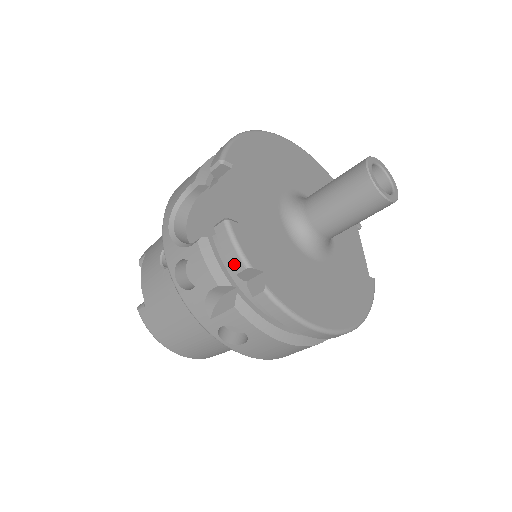
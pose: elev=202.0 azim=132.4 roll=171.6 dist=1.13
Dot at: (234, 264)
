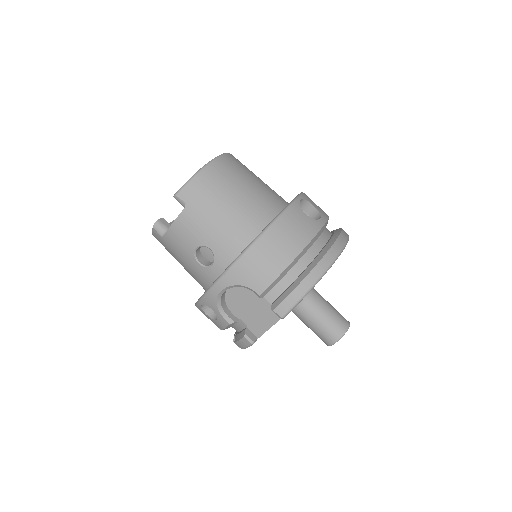
Dot at: (238, 344)
